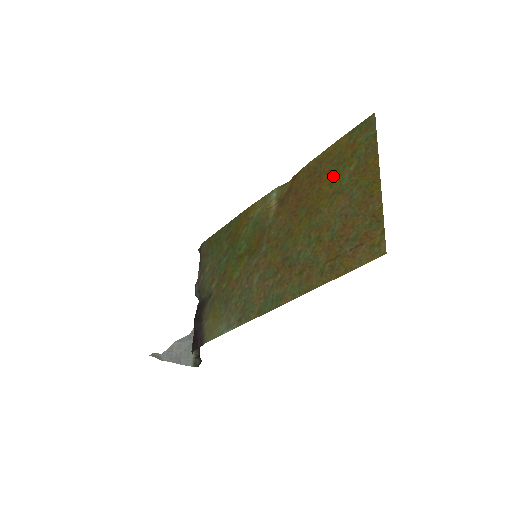
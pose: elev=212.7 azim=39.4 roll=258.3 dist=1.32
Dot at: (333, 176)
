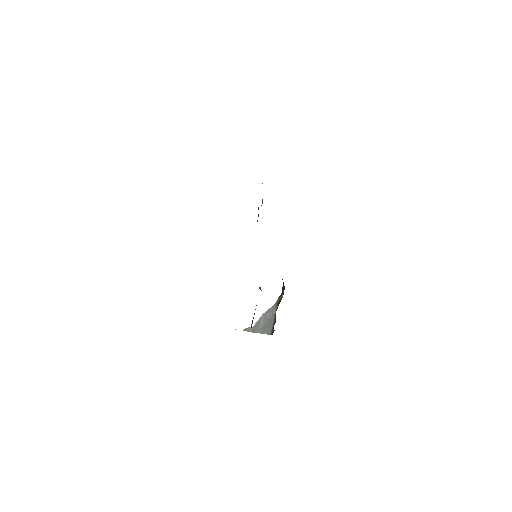
Dot at: occluded
